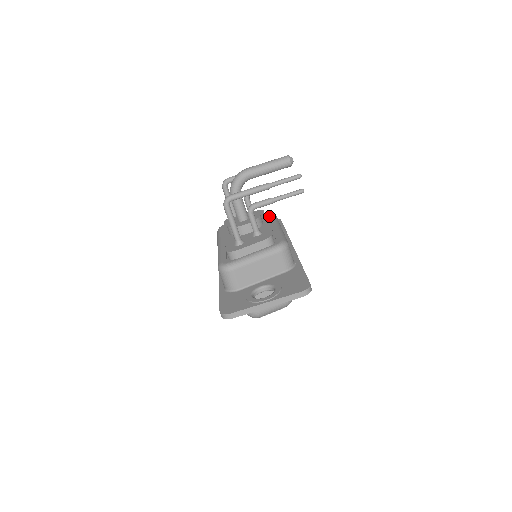
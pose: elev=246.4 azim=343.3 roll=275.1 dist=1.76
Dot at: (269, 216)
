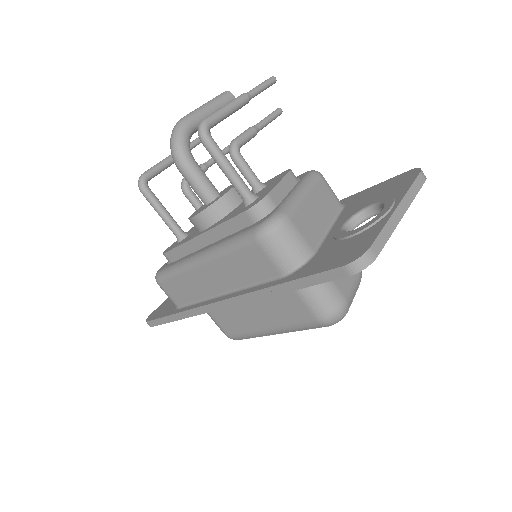
Dot at: occluded
